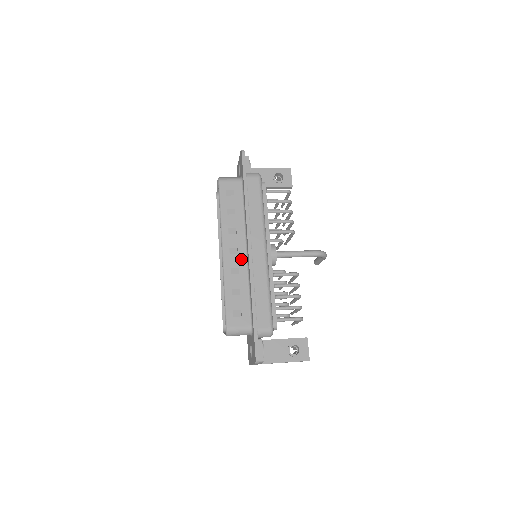
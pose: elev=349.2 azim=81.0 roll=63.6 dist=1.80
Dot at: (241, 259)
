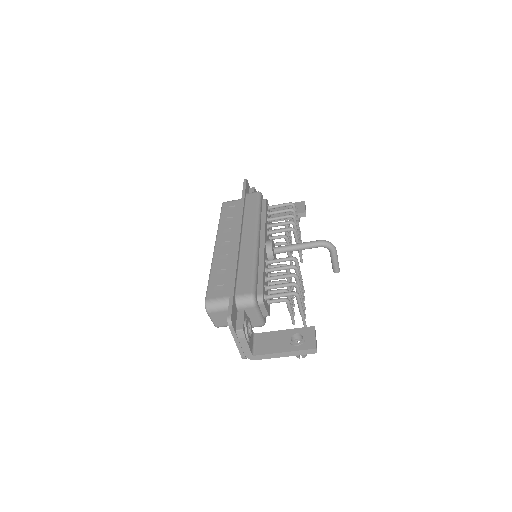
Dot at: (231, 248)
